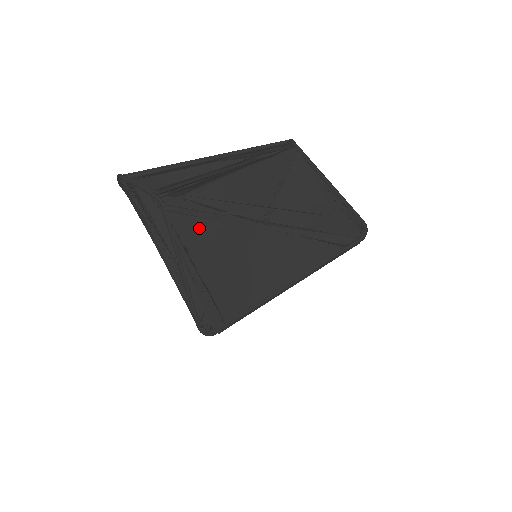
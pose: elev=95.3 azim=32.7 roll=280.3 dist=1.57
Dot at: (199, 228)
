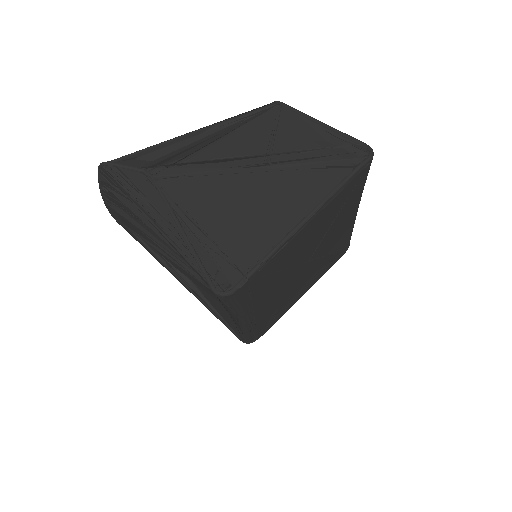
Dot at: (196, 188)
